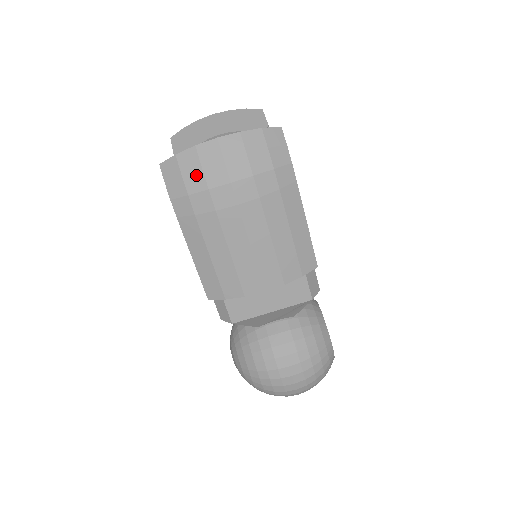
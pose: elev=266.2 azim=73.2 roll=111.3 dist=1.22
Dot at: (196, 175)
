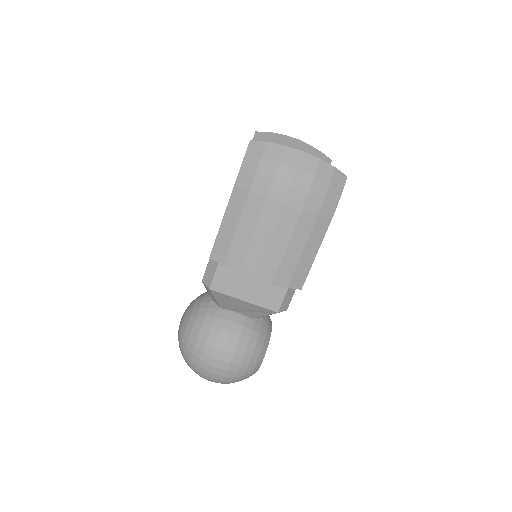
Dot at: (271, 165)
